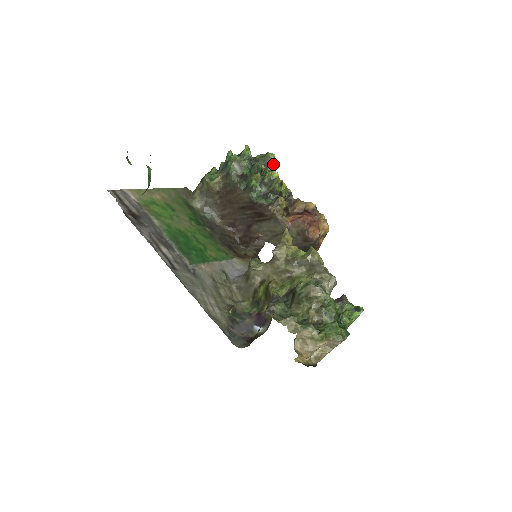
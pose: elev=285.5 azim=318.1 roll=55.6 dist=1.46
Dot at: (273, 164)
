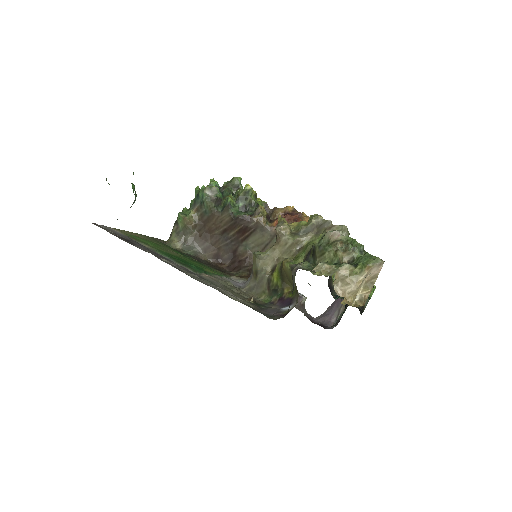
Dot at: (241, 186)
